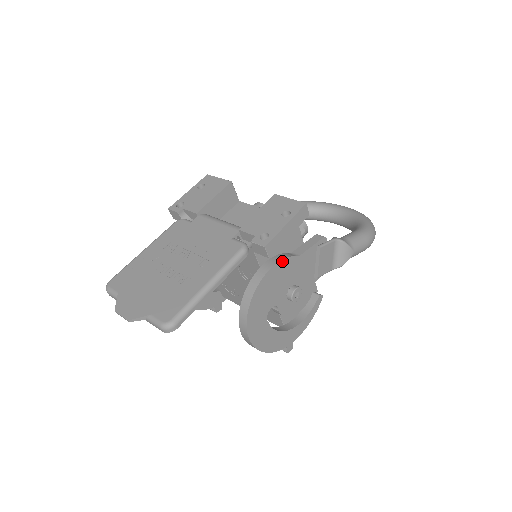
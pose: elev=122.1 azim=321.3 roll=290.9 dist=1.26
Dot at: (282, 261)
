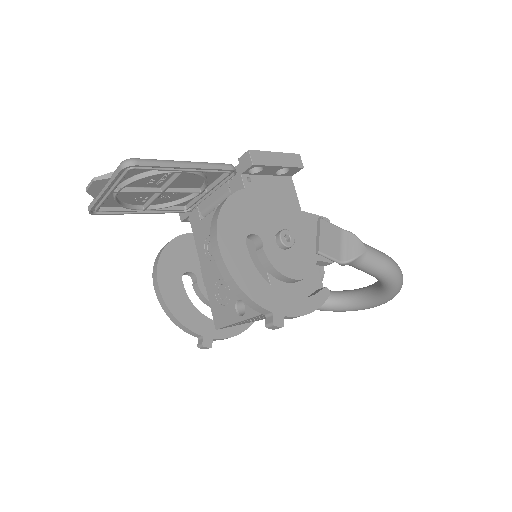
Dot at: (271, 194)
